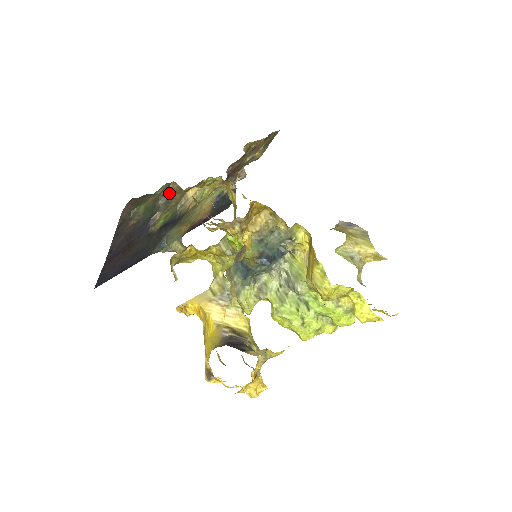
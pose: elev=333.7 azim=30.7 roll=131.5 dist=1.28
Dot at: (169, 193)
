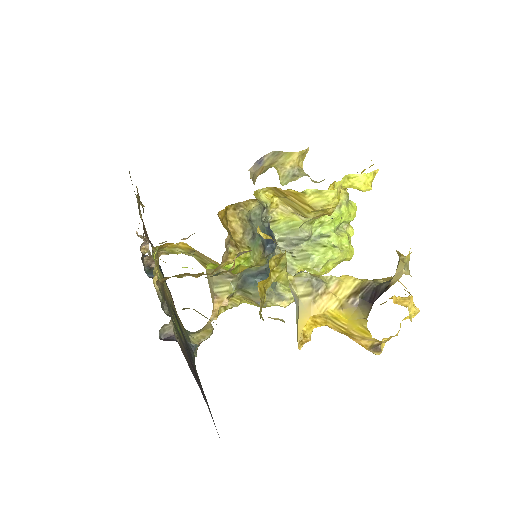
Dot at: (163, 295)
